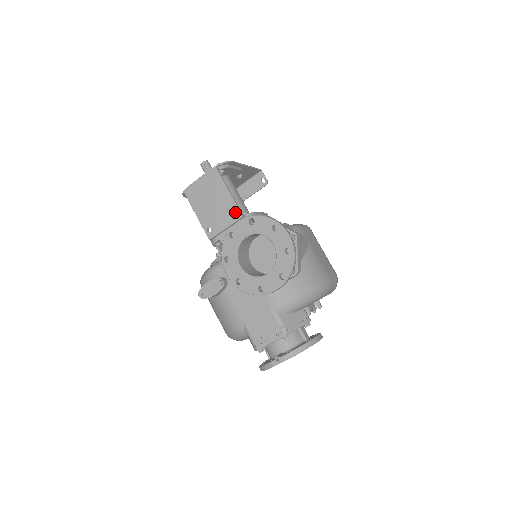
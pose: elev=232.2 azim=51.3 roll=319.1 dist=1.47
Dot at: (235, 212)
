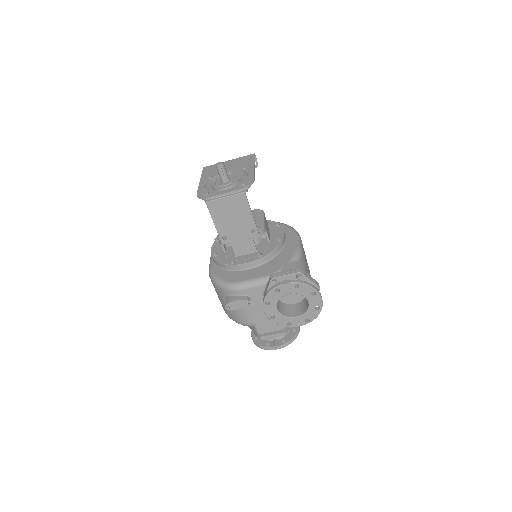
Dot at: occluded
